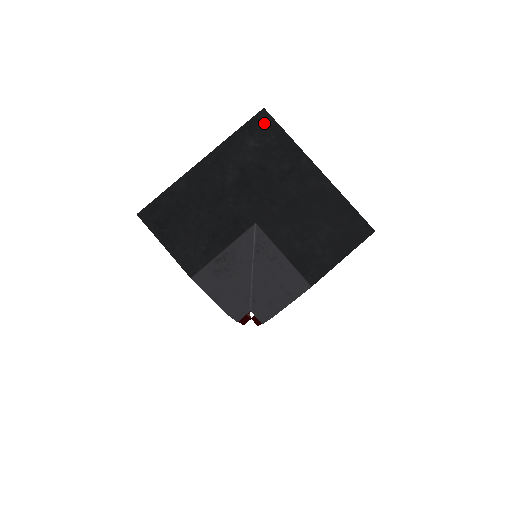
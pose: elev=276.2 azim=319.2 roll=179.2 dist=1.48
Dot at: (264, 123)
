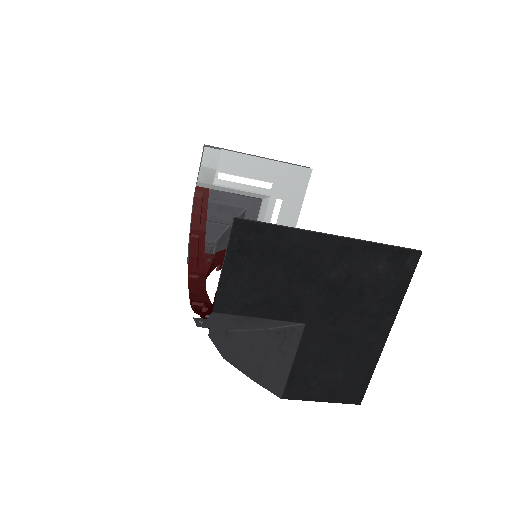
Dot at: (407, 263)
